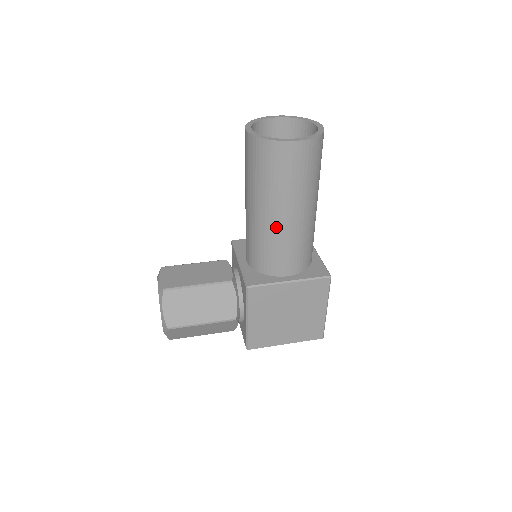
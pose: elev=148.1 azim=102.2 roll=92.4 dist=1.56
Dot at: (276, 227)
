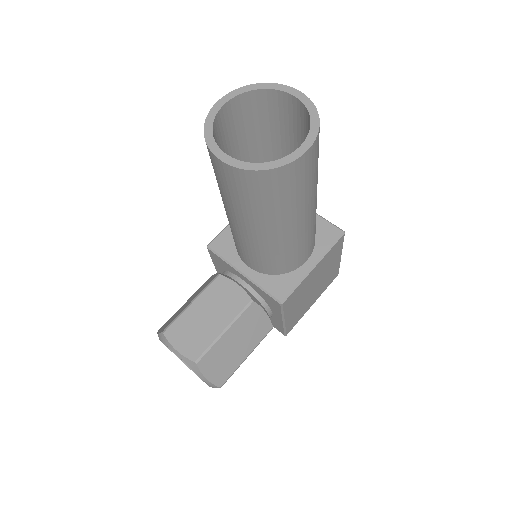
Dot at: (292, 236)
